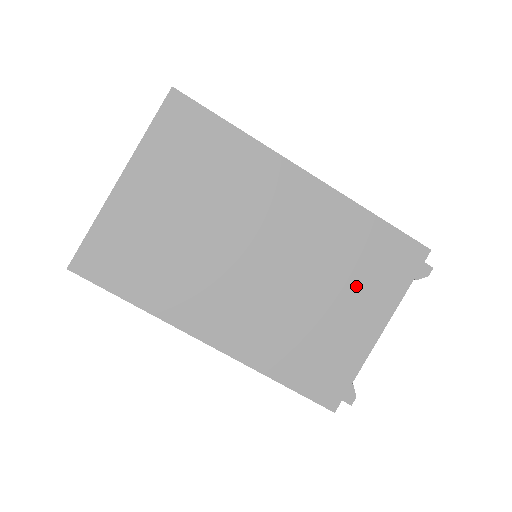
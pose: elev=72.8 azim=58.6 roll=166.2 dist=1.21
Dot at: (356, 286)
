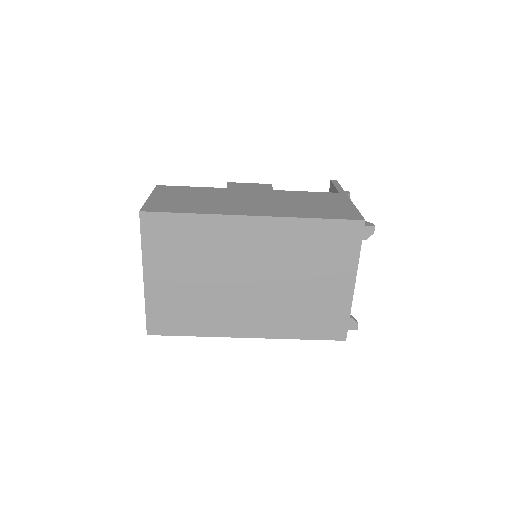
Dot at: (323, 267)
